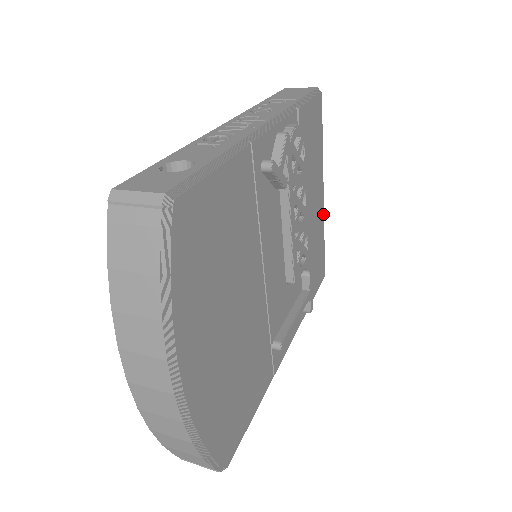
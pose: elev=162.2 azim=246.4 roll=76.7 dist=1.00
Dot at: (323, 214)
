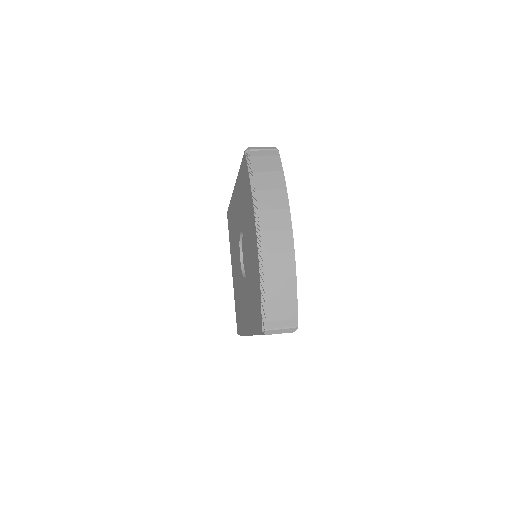
Dot at: occluded
